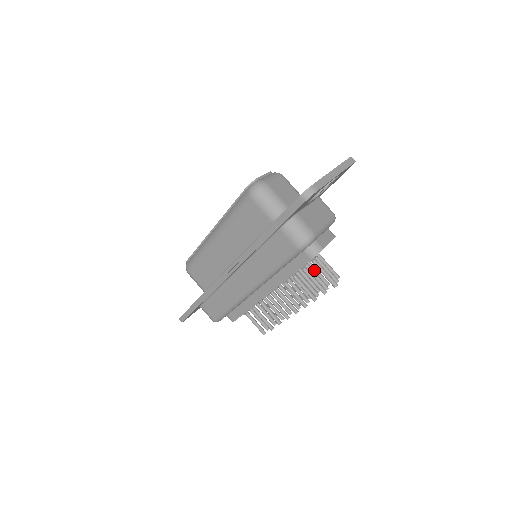
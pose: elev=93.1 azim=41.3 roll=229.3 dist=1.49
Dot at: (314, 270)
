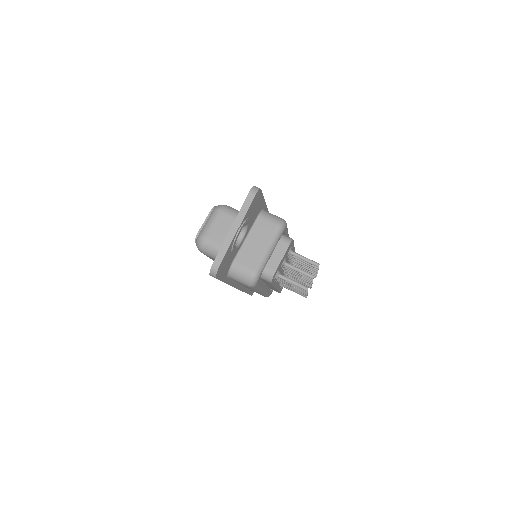
Dot at: occluded
